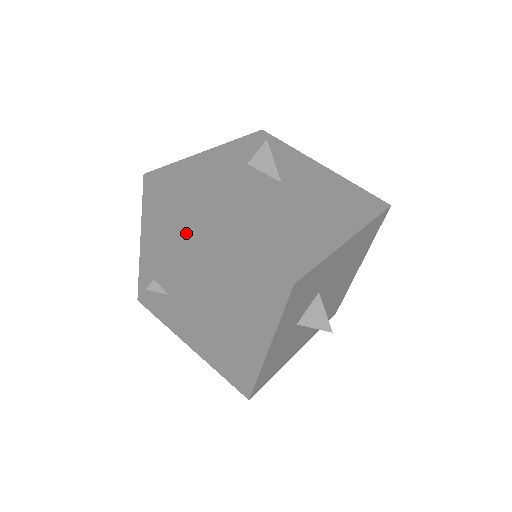
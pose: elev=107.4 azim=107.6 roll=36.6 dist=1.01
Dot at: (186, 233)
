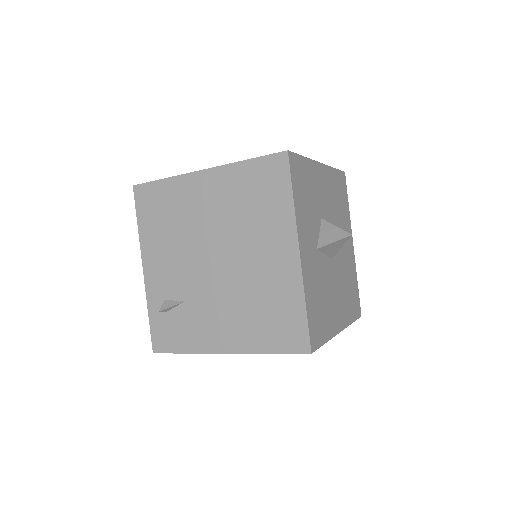
Dot at: (183, 204)
